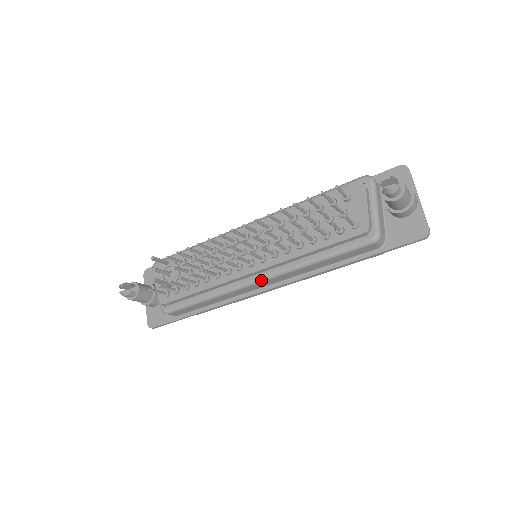
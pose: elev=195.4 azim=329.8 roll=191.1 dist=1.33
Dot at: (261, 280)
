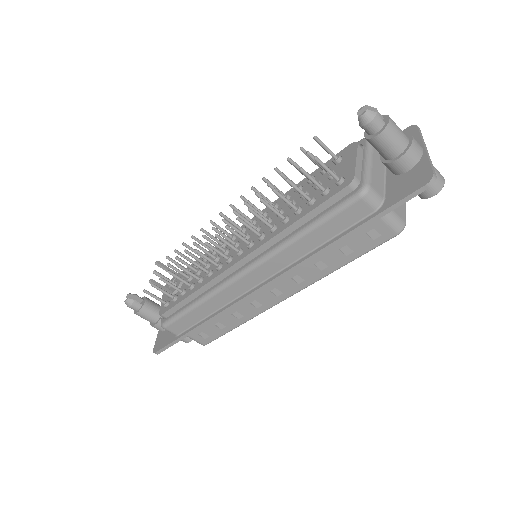
Dot at: (247, 270)
